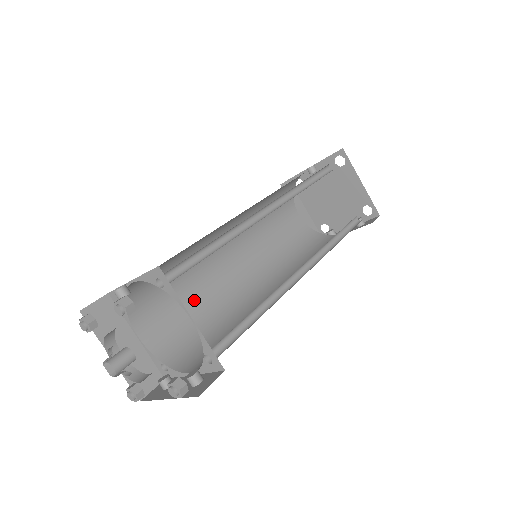
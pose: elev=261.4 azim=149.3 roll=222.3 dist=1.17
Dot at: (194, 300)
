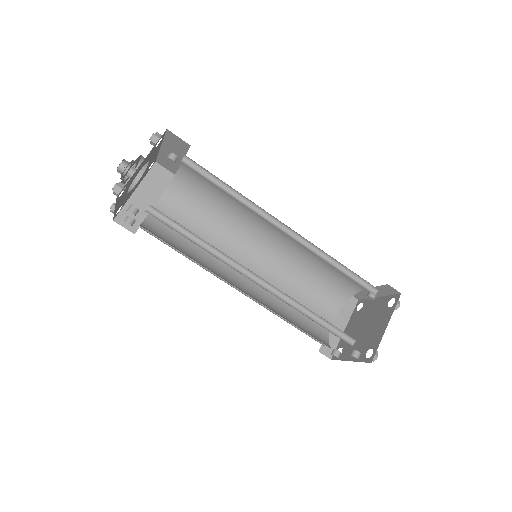
Dot at: (202, 238)
